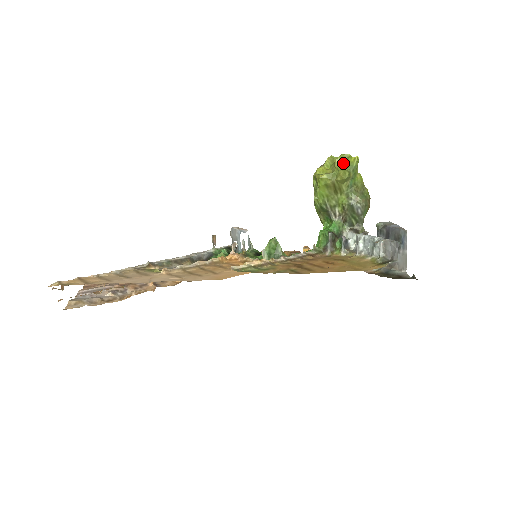
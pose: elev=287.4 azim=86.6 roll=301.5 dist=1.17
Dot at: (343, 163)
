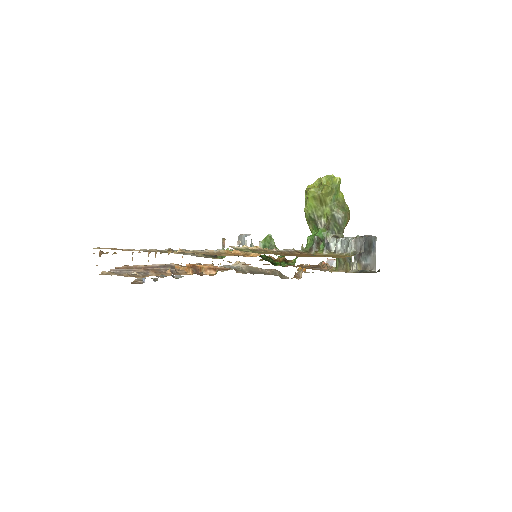
Dot at: (328, 181)
